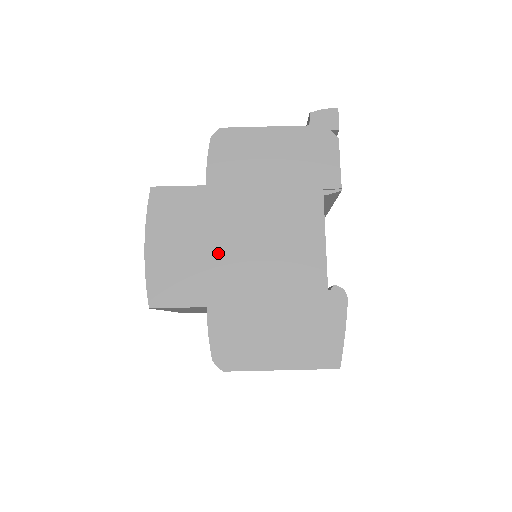
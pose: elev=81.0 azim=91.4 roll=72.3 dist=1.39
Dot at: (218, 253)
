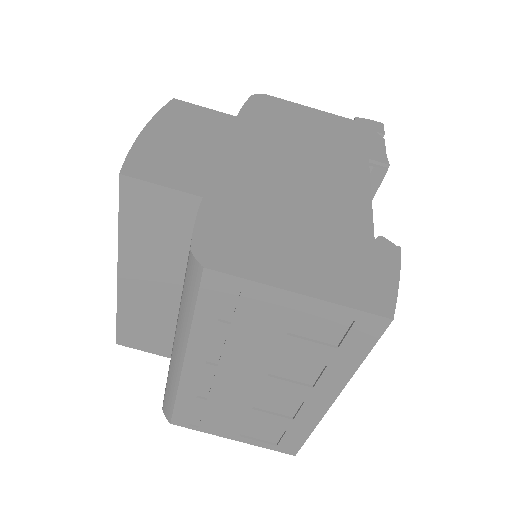
Dot at: (235, 161)
